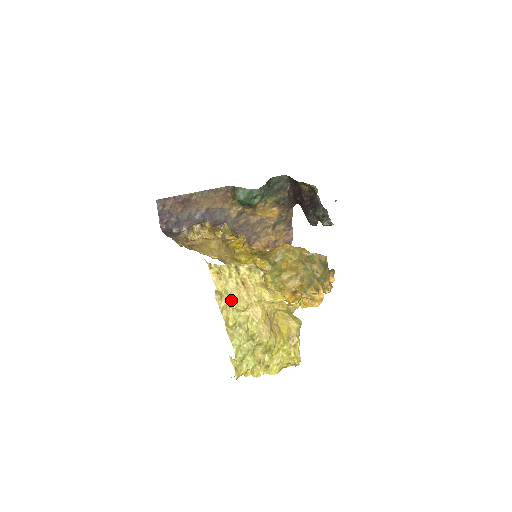
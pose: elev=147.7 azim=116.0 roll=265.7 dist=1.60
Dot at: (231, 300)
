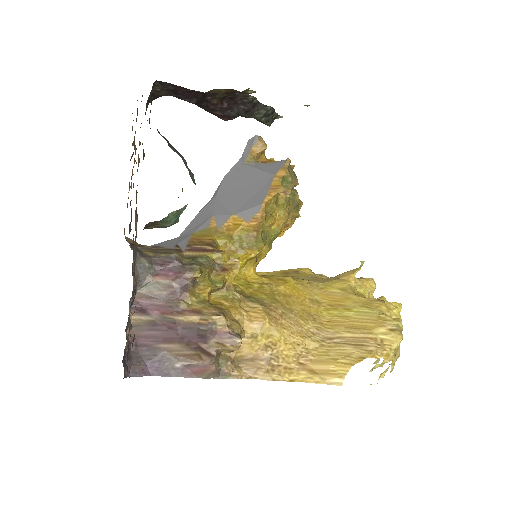
Dot at: occluded
